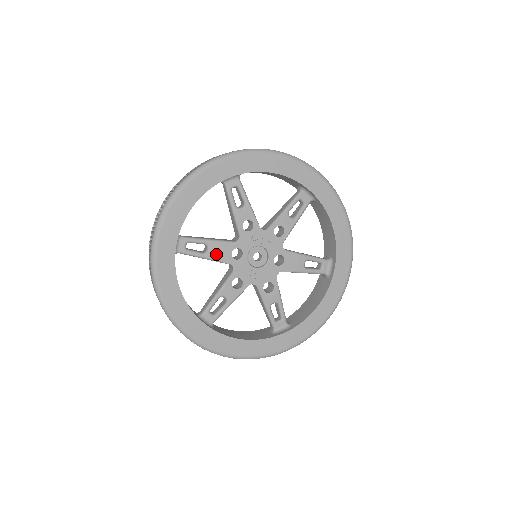
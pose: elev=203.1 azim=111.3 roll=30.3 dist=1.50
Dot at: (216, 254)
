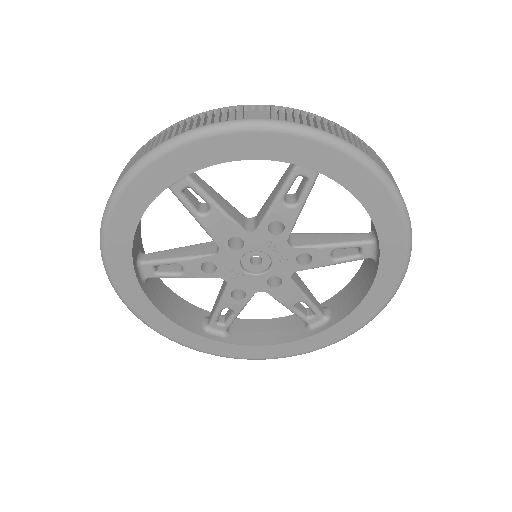
Dot at: (212, 225)
